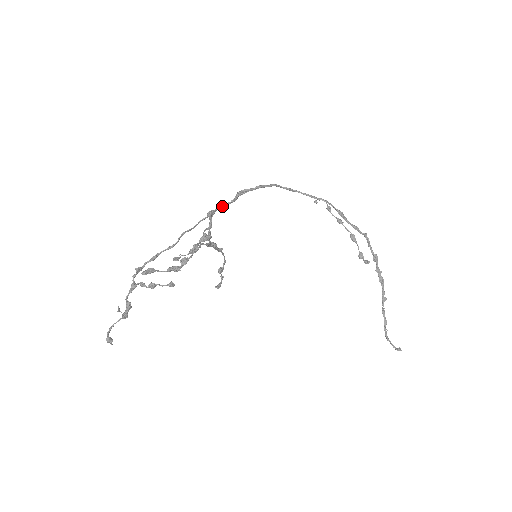
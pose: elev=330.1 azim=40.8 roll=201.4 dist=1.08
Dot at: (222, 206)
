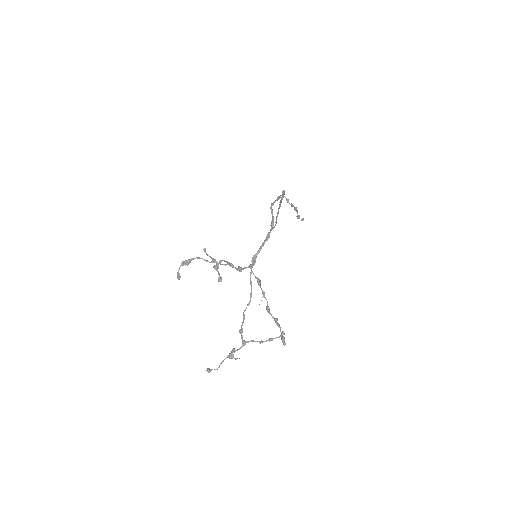
Dot at: (259, 252)
